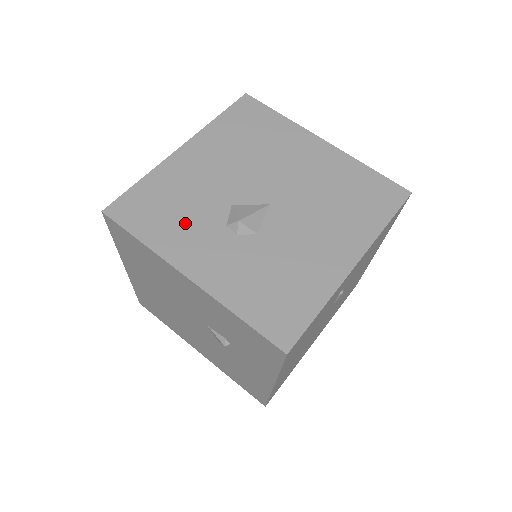
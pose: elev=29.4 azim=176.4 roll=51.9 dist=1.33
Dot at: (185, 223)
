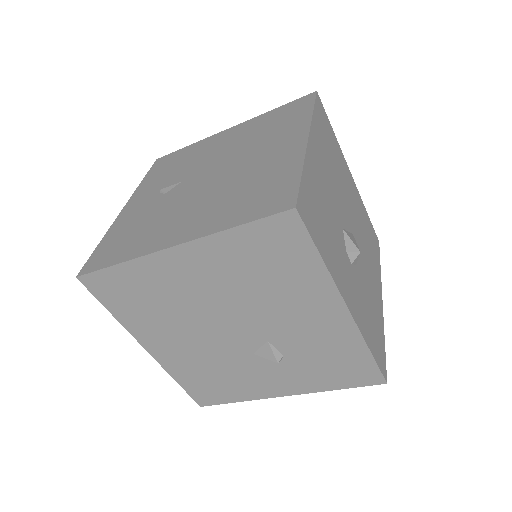
Dot at: (333, 242)
